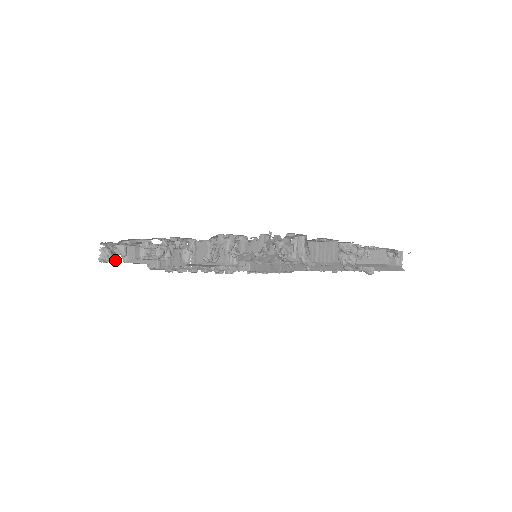
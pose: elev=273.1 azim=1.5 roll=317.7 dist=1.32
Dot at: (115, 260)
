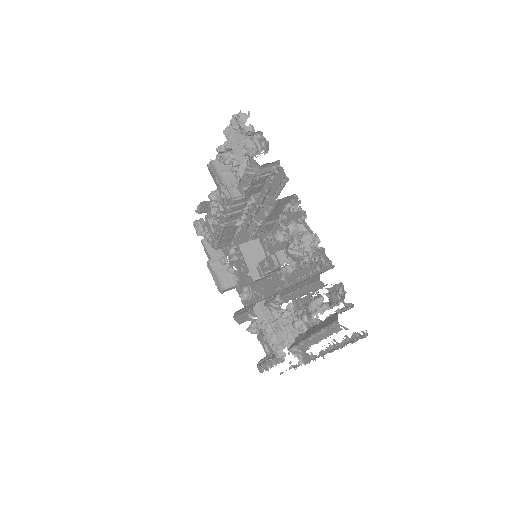
Dot at: (199, 231)
